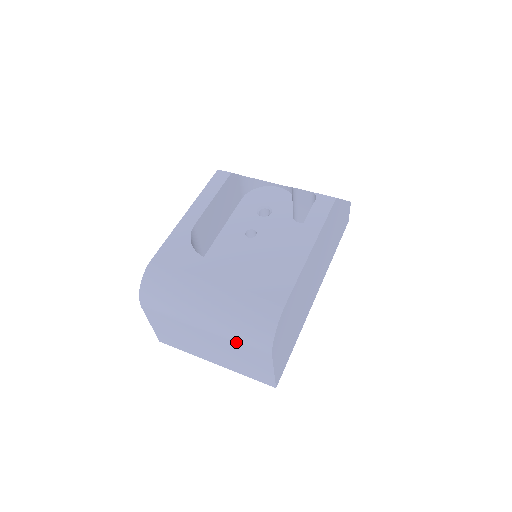
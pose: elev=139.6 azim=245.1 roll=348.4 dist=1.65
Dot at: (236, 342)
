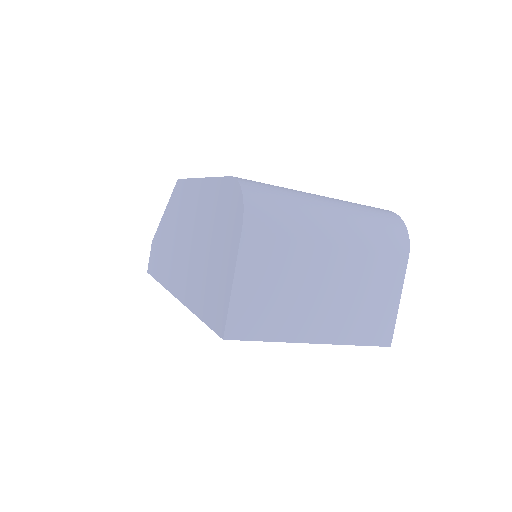
Dot at: (373, 249)
